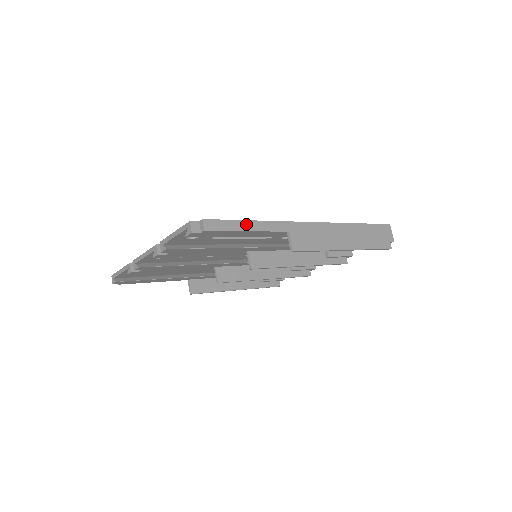
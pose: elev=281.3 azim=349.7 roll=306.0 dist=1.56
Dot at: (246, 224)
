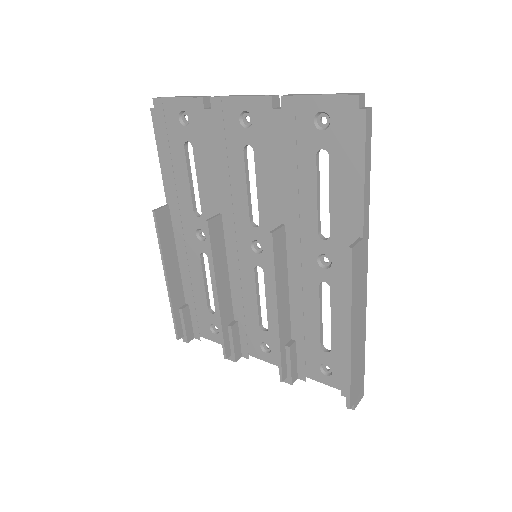
Dot at: (368, 172)
